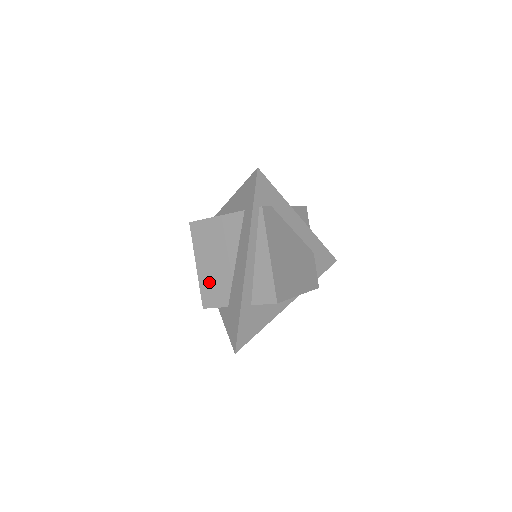
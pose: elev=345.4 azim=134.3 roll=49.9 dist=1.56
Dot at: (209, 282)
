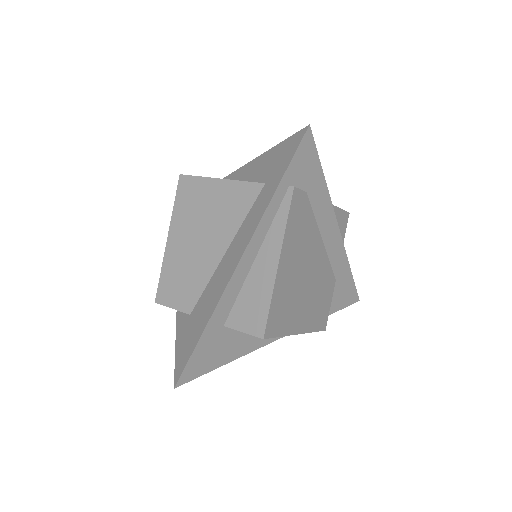
Dot at: (176, 269)
